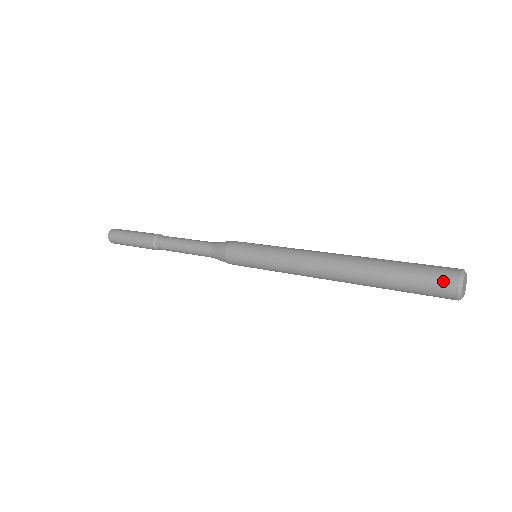
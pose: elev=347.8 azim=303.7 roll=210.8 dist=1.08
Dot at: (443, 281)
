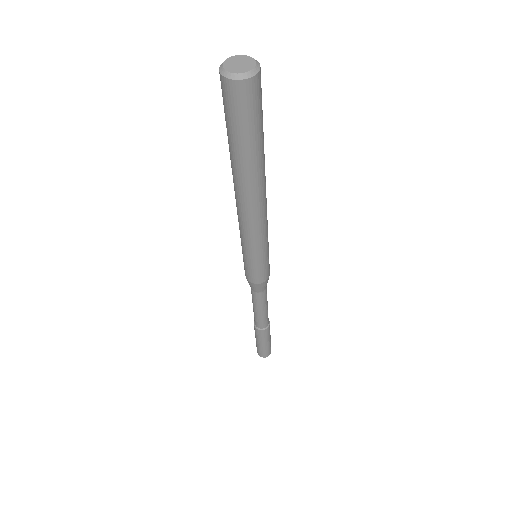
Dot at: (224, 93)
